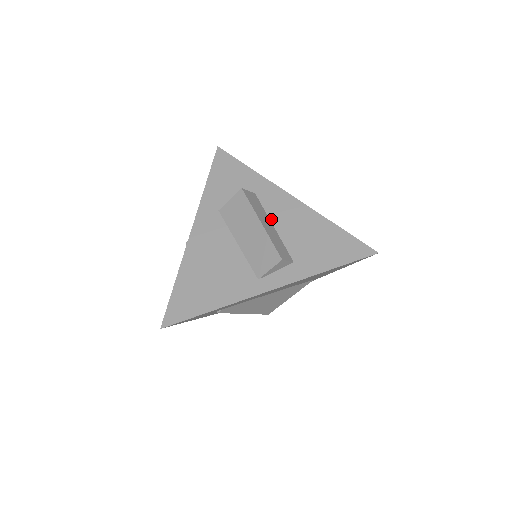
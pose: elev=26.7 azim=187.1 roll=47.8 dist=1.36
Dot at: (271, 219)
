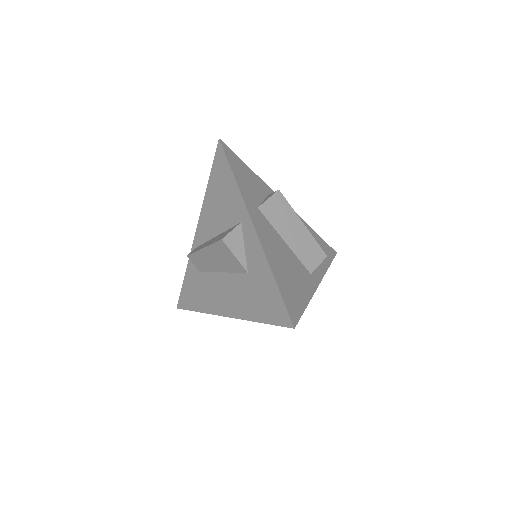
Dot at: occluded
